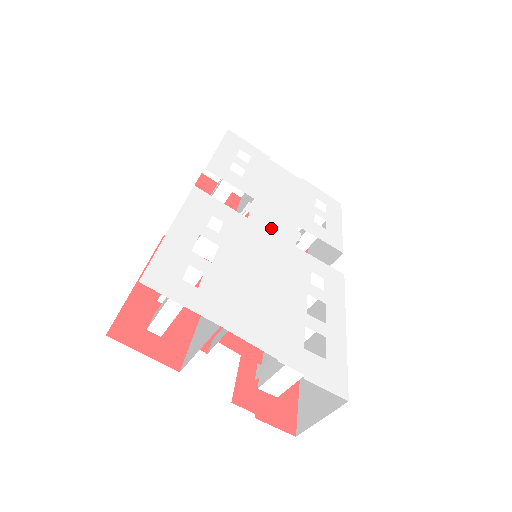
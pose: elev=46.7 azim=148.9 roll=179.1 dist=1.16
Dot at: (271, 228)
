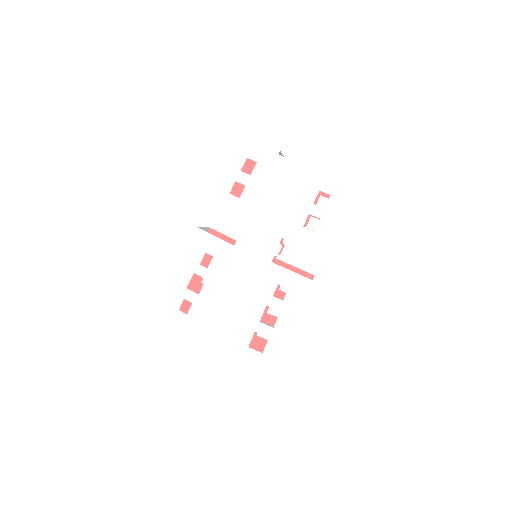
Dot at: (253, 249)
